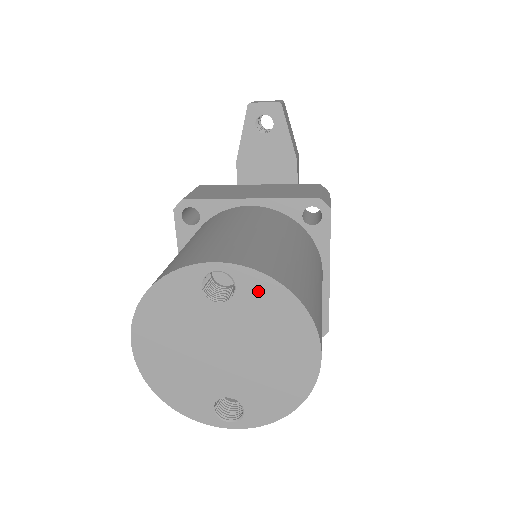
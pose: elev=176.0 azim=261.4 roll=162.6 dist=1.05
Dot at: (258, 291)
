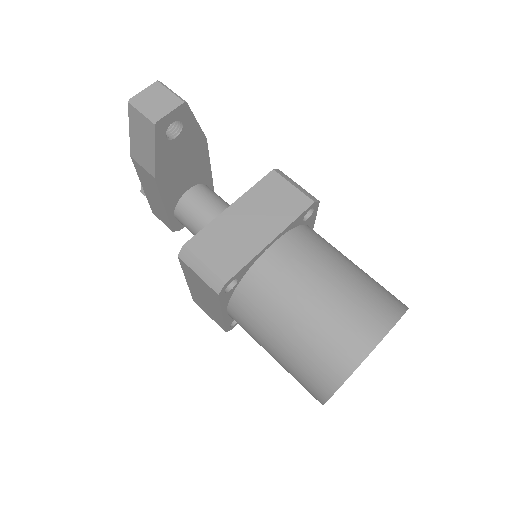
Dot at: occluded
